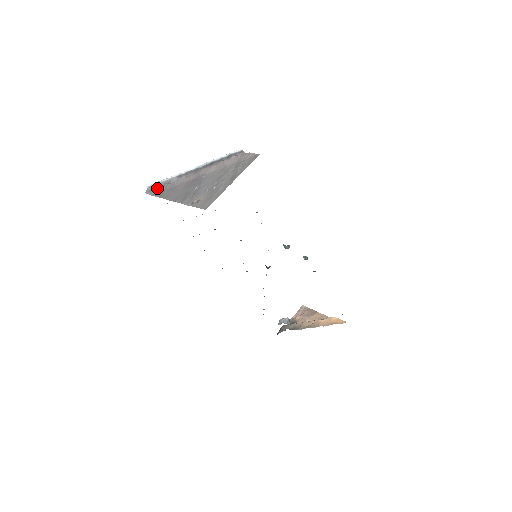
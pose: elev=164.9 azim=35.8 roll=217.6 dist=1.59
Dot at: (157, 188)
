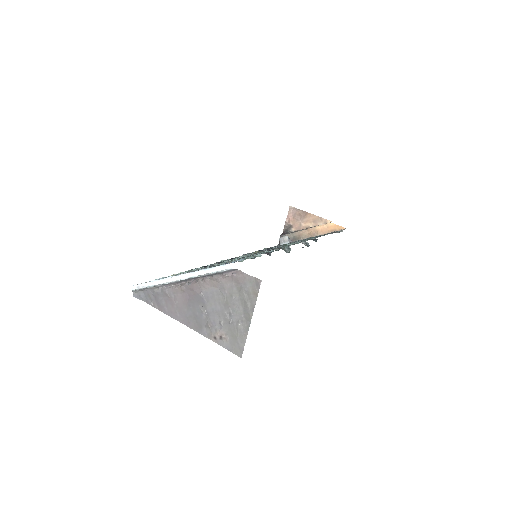
Dot at: (146, 295)
